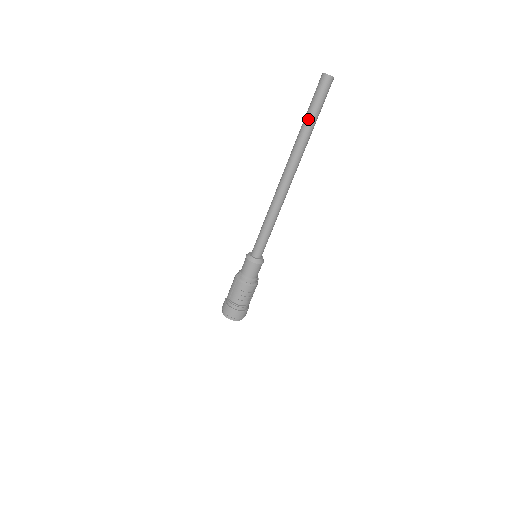
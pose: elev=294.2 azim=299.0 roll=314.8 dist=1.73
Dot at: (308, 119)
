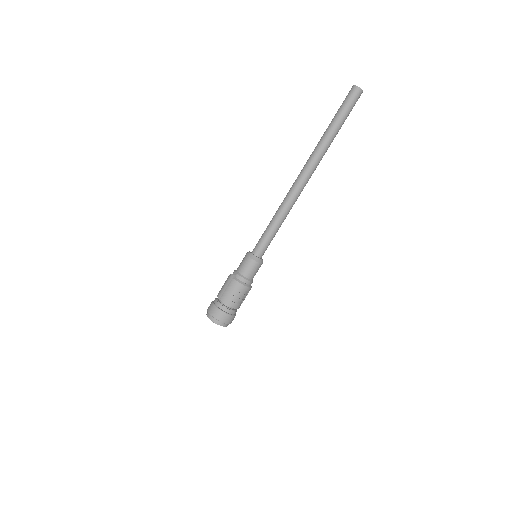
Dot at: (334, 124)
